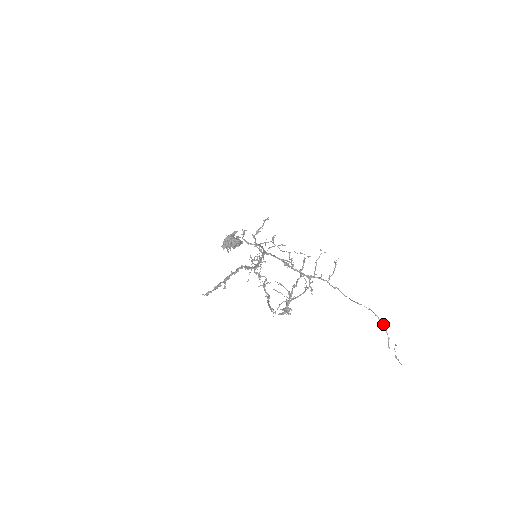
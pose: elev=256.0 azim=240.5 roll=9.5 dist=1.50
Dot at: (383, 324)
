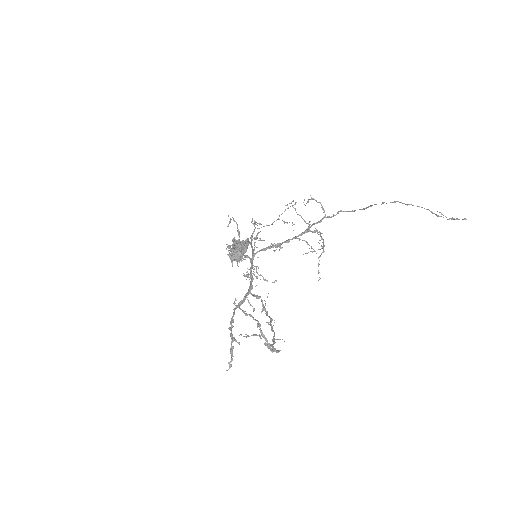
Dot at: (407, 205)
